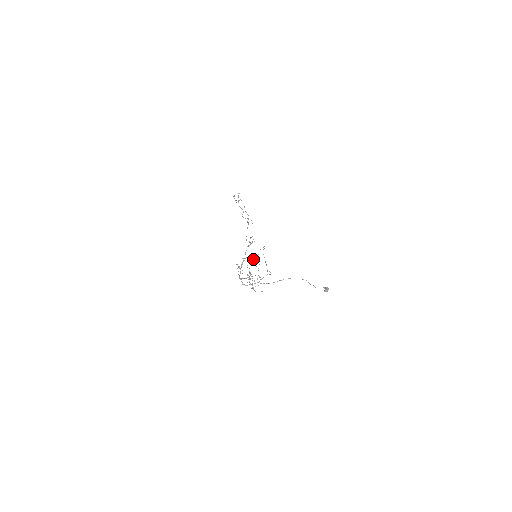
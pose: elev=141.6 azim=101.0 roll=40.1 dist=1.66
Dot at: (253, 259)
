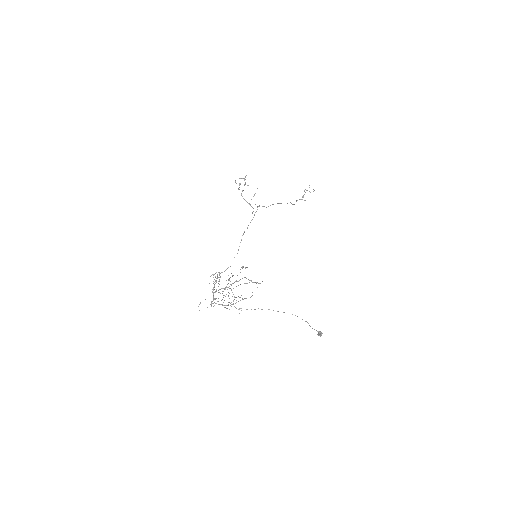
Dot at: occluded
